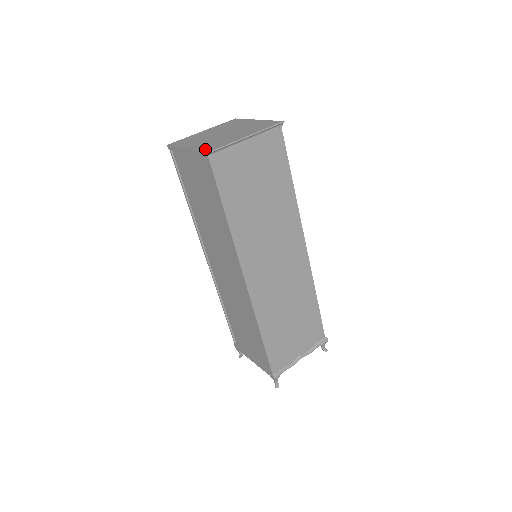
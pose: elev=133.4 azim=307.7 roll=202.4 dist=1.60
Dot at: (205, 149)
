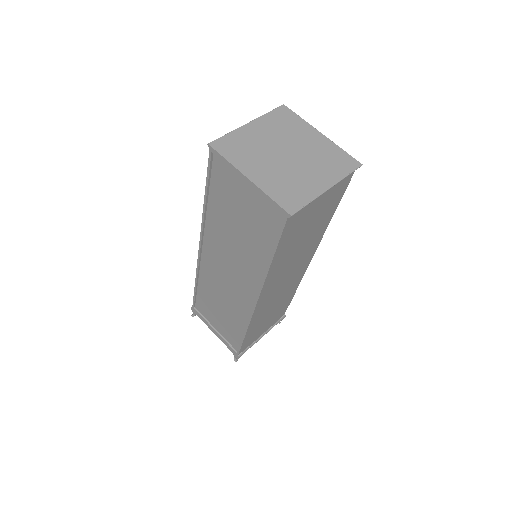
Dot at: (282, 201)
